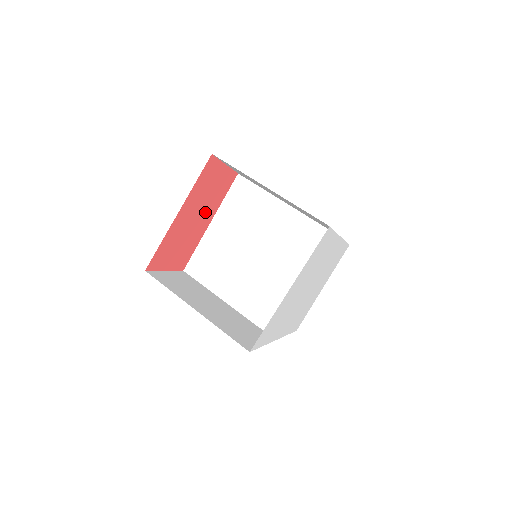
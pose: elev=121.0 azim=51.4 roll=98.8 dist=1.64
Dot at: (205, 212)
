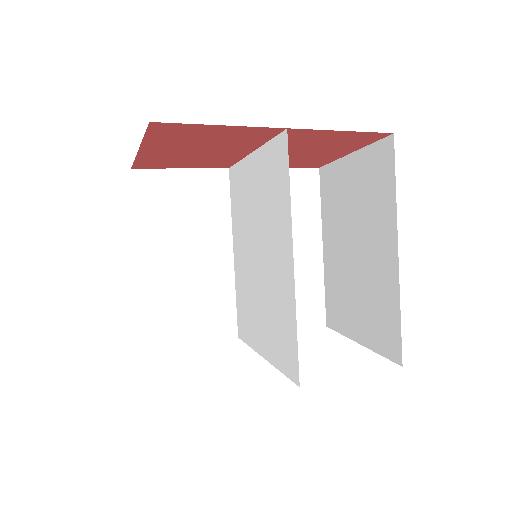
Dot at: (222, 148)
